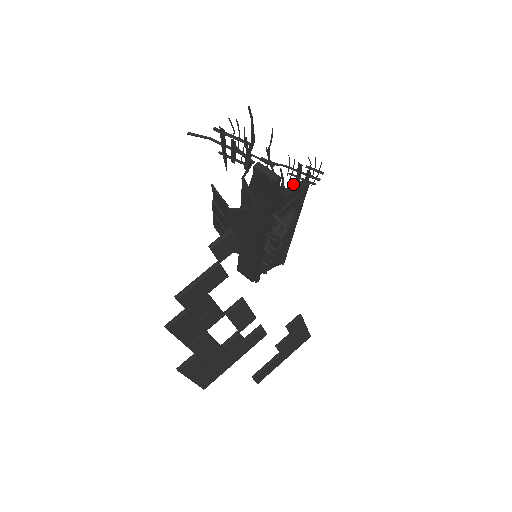
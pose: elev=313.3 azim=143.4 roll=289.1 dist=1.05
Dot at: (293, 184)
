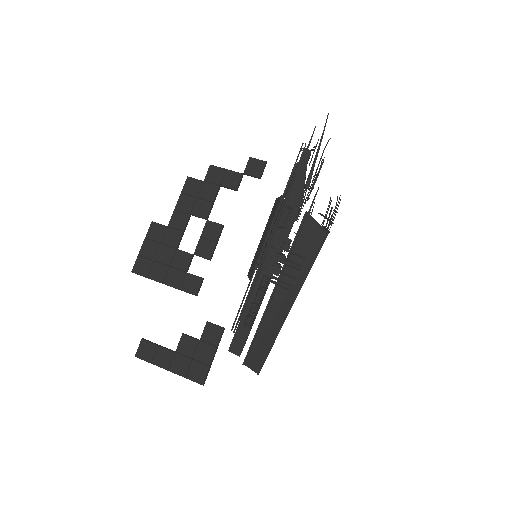
Dot at: (319, 226)
